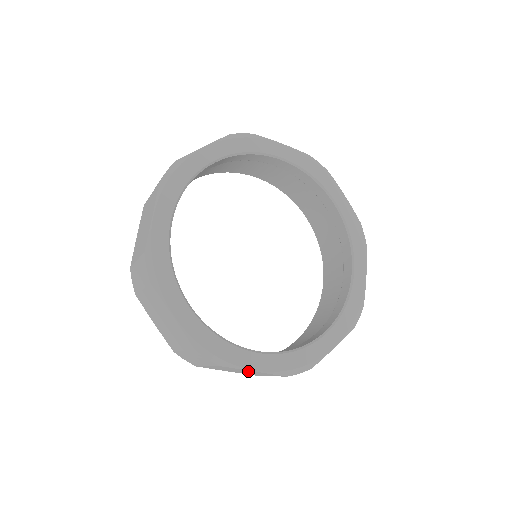
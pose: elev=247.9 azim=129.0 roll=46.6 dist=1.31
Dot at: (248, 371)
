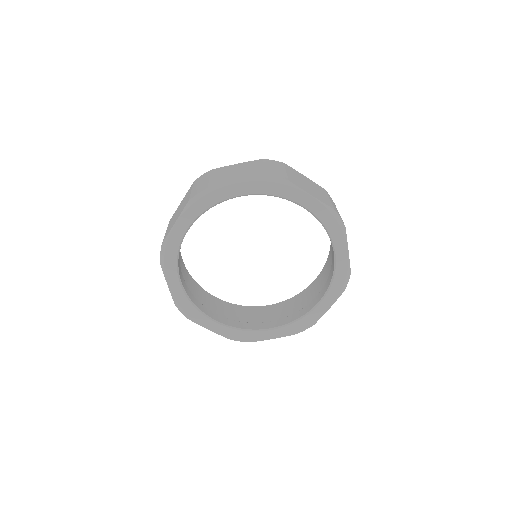
Dot at: occluded
